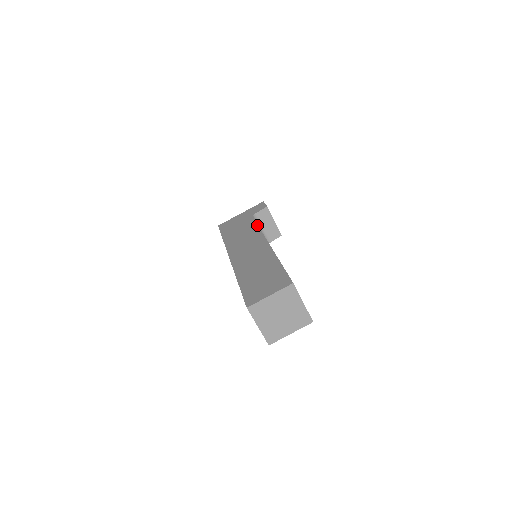
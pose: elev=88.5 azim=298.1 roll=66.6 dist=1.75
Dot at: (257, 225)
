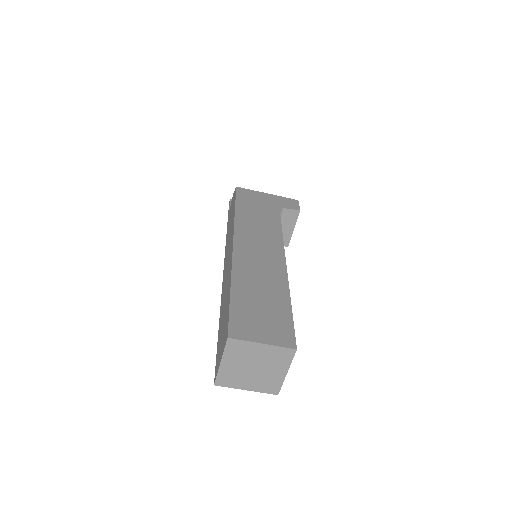
Dot at: (281, 226)
